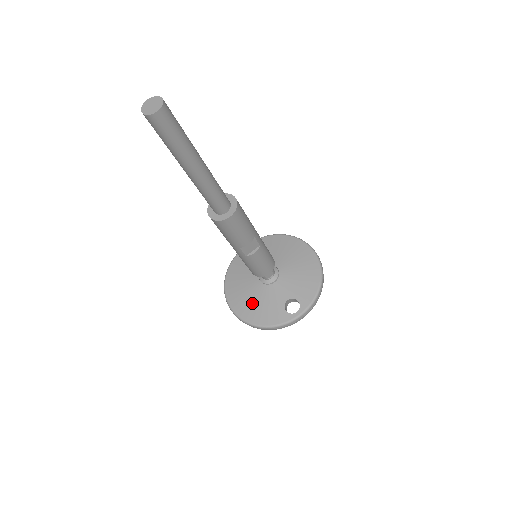
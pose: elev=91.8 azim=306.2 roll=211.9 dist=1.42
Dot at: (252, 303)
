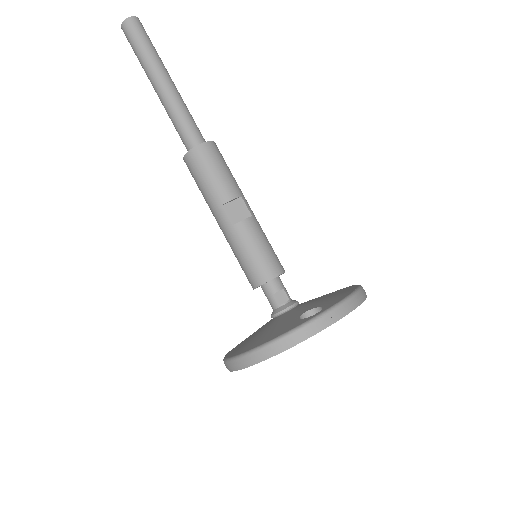
Dot at: (255, 337)
